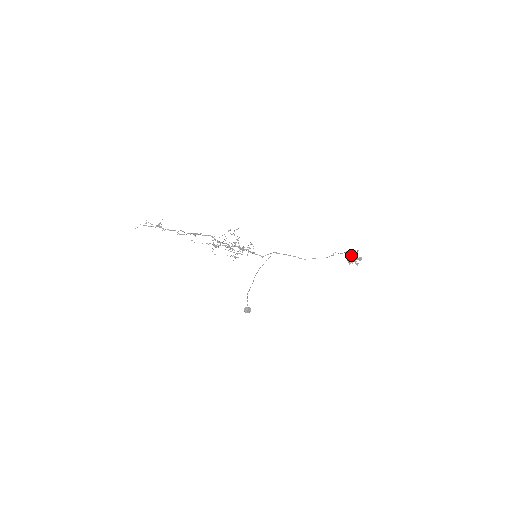
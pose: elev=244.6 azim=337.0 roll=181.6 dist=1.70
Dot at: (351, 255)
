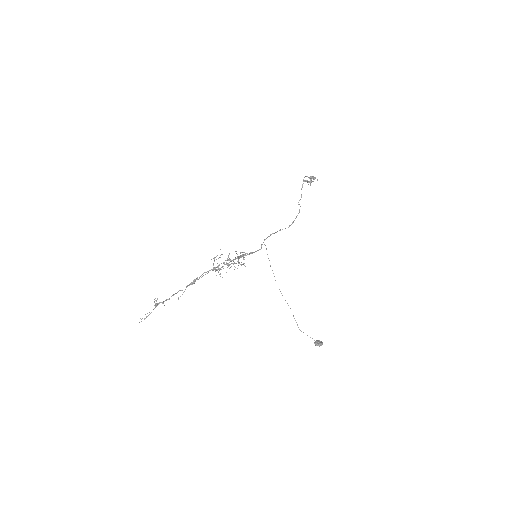
Dot at: occluded
